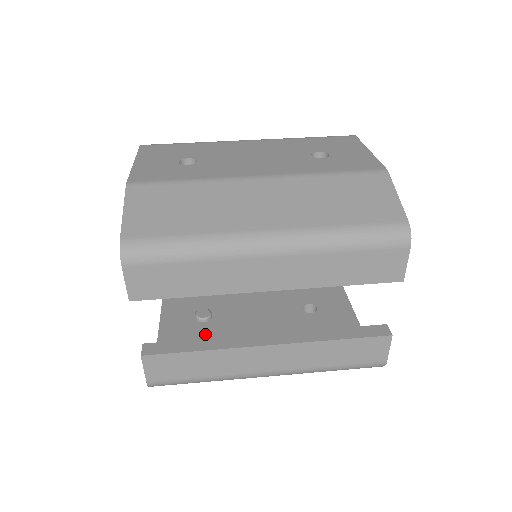
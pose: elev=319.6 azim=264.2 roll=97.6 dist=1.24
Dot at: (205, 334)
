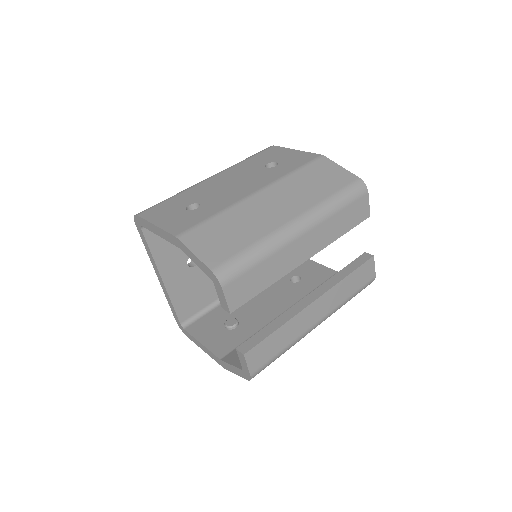
Dot at: (246, 333)
